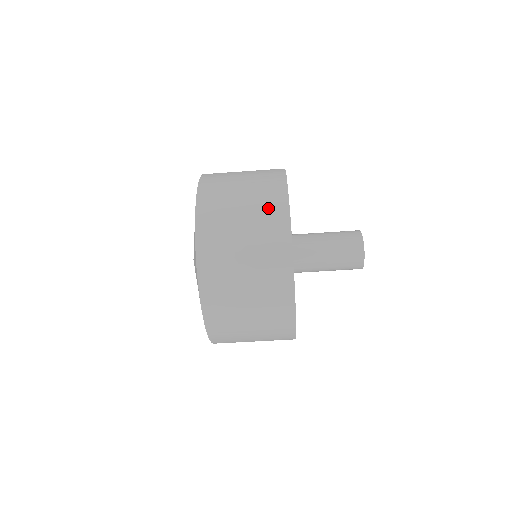
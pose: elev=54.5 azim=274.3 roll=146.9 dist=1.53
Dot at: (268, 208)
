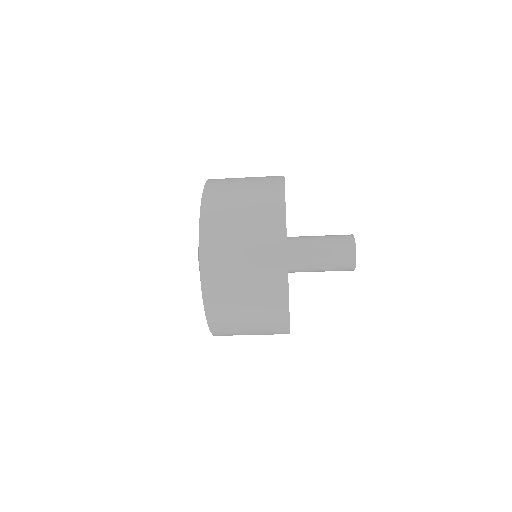
Dot at: (266, 194)
